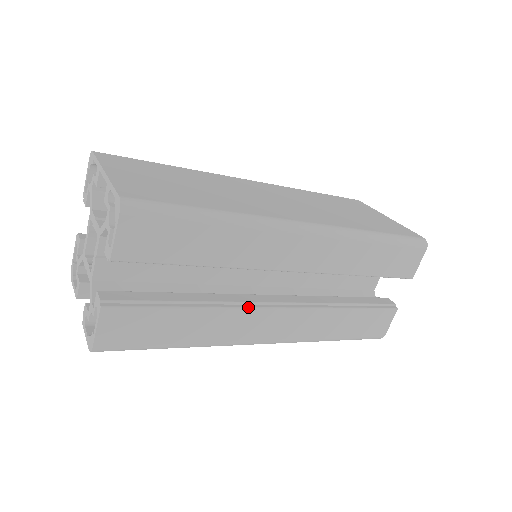
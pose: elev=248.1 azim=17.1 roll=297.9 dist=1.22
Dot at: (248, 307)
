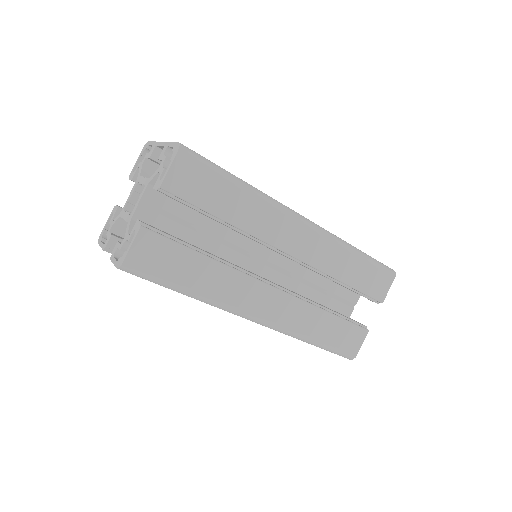
Dot at: (250, 275)
